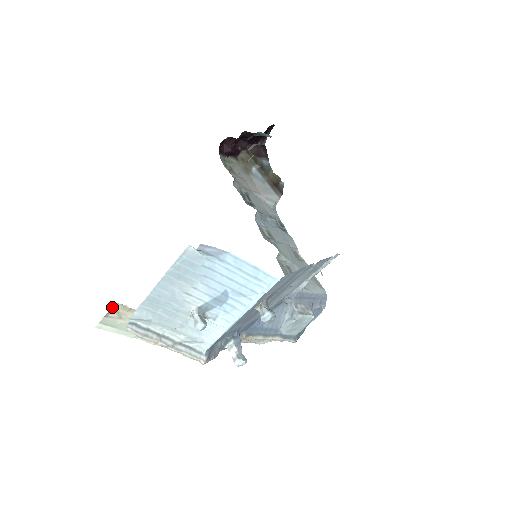
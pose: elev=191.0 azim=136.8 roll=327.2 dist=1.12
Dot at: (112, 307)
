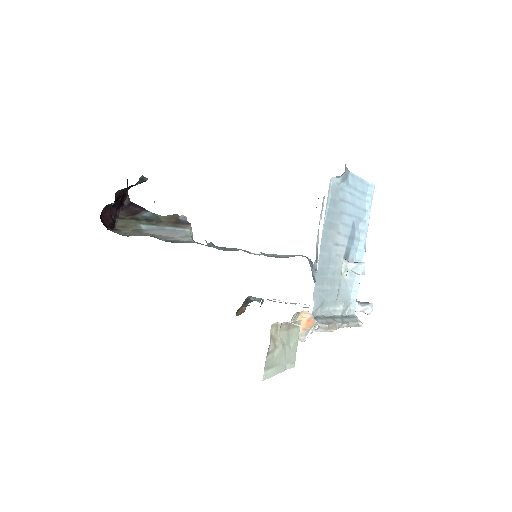
Dot at: occluded
